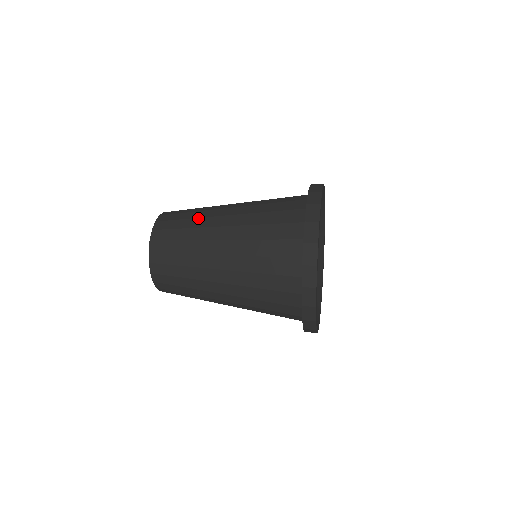
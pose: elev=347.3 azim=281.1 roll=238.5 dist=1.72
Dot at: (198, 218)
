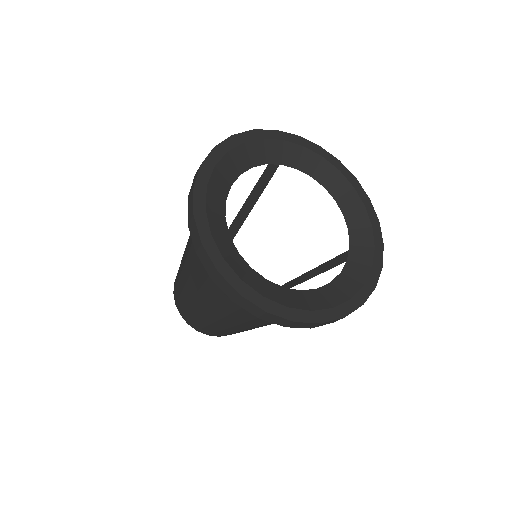
Dot at: occluded
